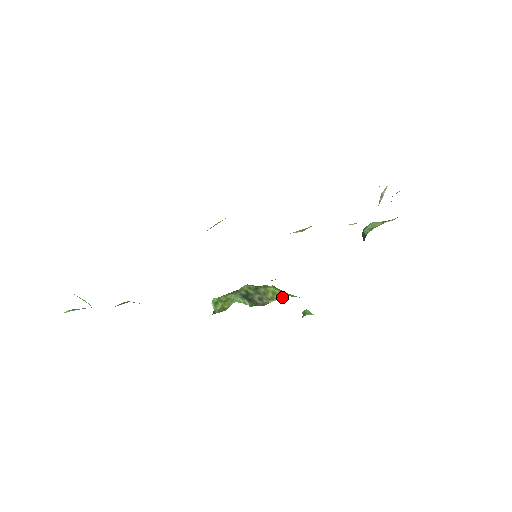
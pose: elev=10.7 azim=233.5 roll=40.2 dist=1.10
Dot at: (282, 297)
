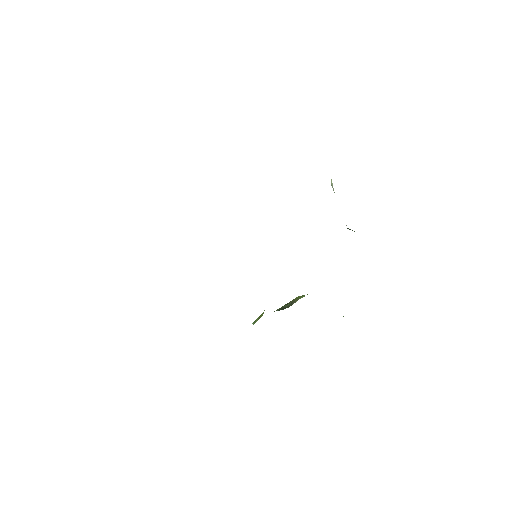
Dot at: occluded
